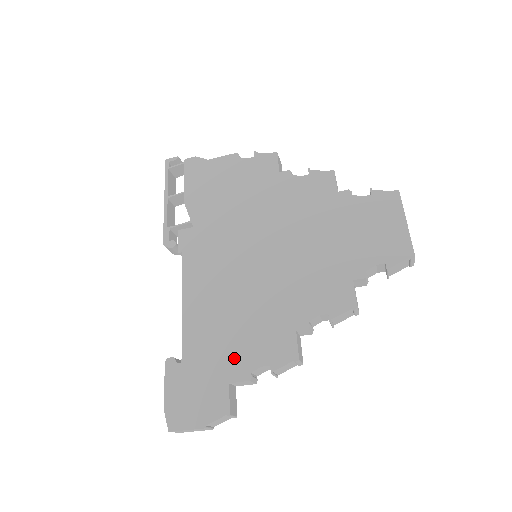
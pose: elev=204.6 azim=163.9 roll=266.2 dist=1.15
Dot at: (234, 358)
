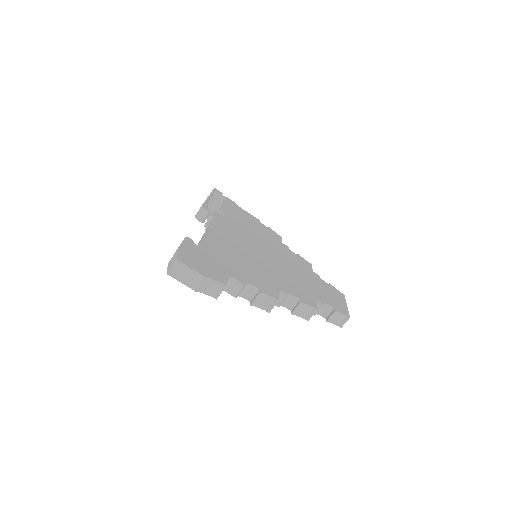
Dot at: (237, 270)
